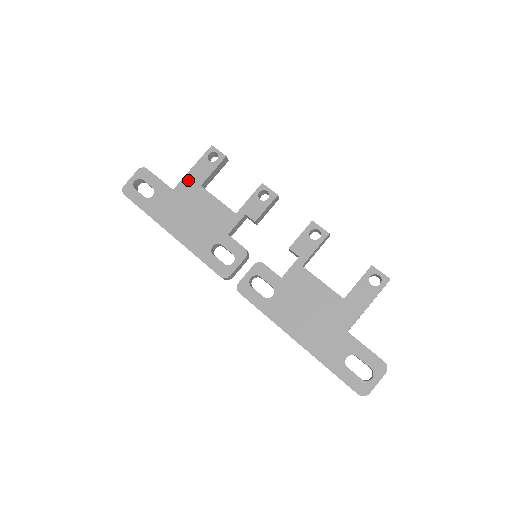
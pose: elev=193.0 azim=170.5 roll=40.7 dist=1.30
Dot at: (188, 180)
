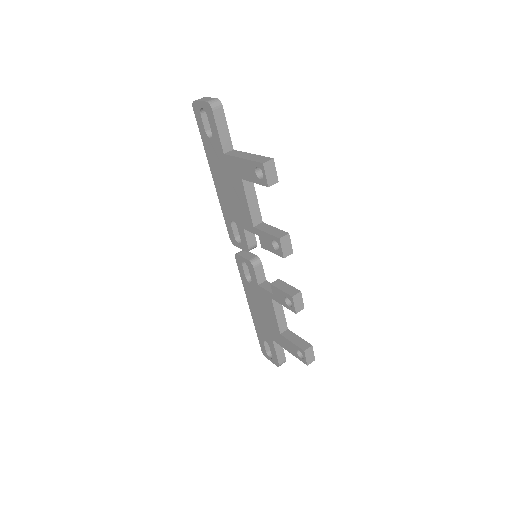
Dot at: (235, 163)
